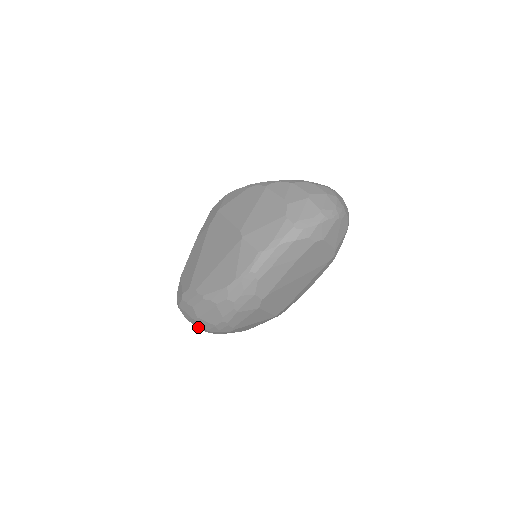
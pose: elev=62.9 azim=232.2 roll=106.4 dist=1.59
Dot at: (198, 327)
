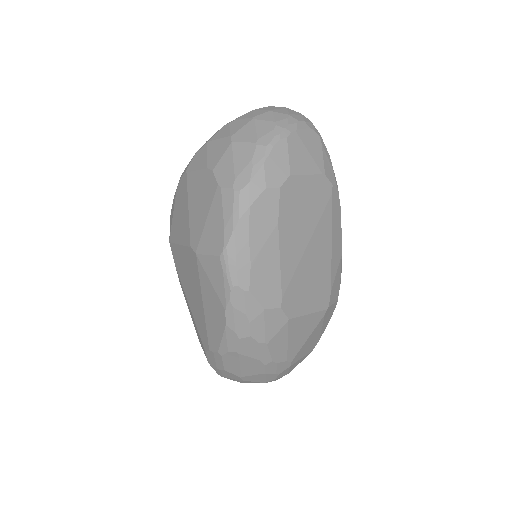
Dot at: occluded
